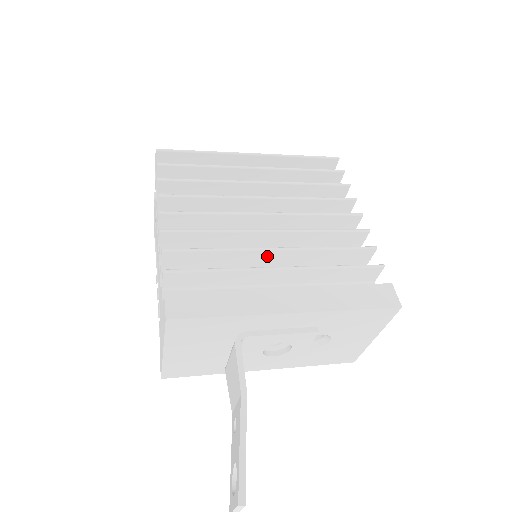
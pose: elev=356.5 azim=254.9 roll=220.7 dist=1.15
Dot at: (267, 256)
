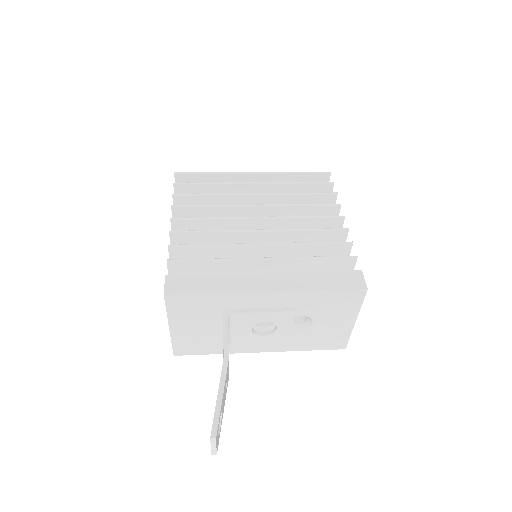
Dot at: (255, 251)
